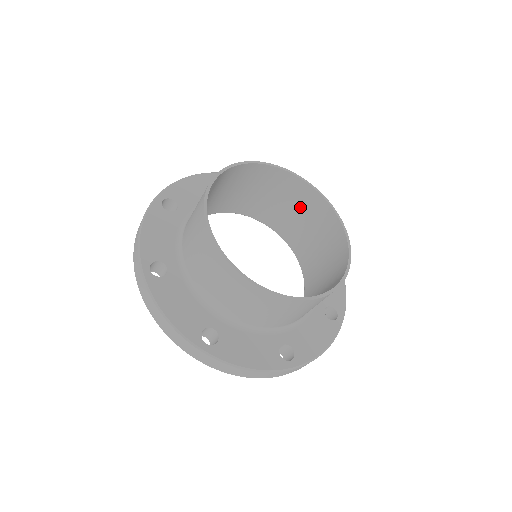
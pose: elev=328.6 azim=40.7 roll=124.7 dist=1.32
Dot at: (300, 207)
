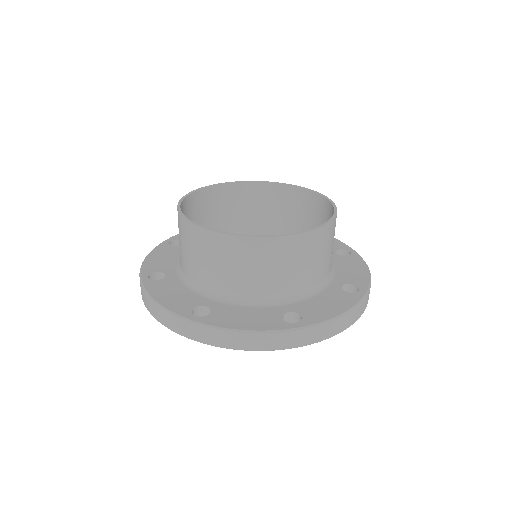
Dot at: occluded
